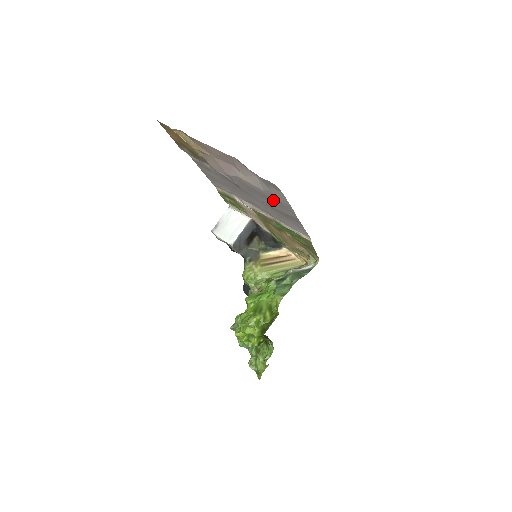
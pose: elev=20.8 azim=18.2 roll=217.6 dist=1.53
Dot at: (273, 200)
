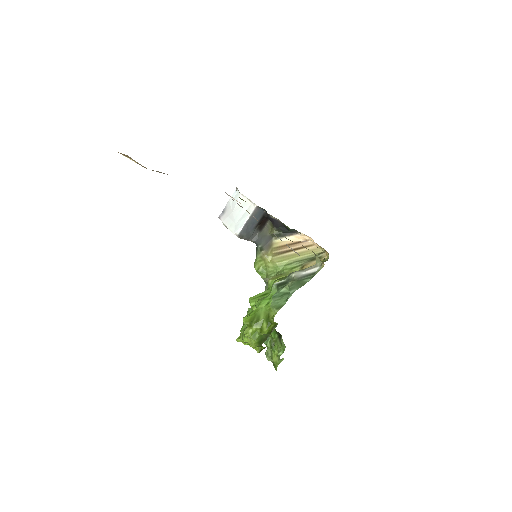
Dot at: occluded
